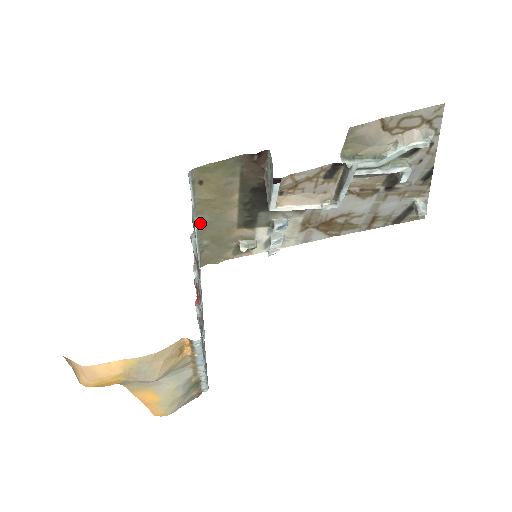
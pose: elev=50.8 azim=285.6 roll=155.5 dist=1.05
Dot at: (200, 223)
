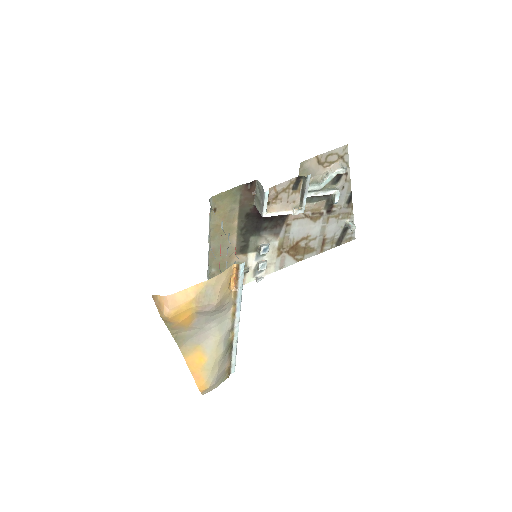
Dot at: occluded
